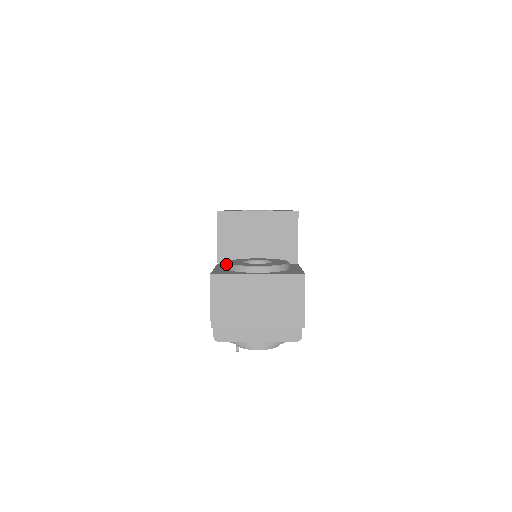
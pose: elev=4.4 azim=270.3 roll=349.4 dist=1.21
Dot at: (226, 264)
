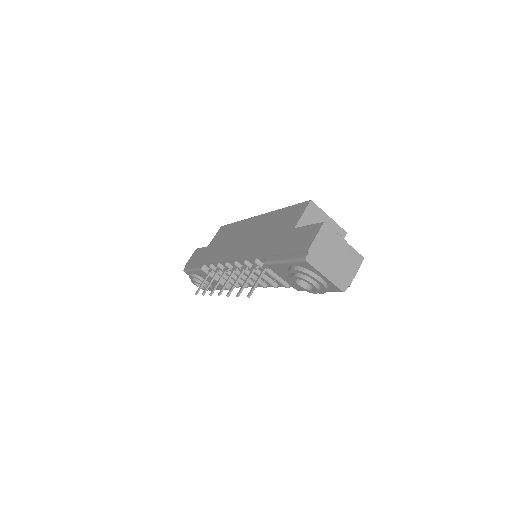
Dot at: occluded
